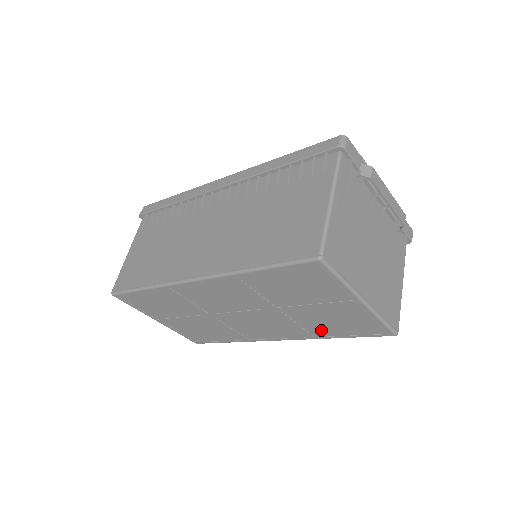
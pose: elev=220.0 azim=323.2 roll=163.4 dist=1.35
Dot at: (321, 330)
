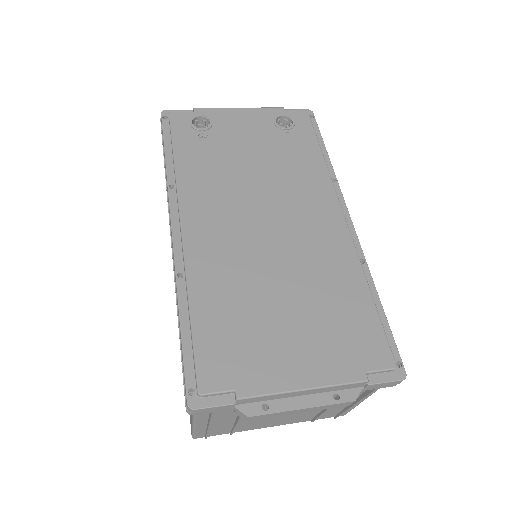
Dot at: occluded
